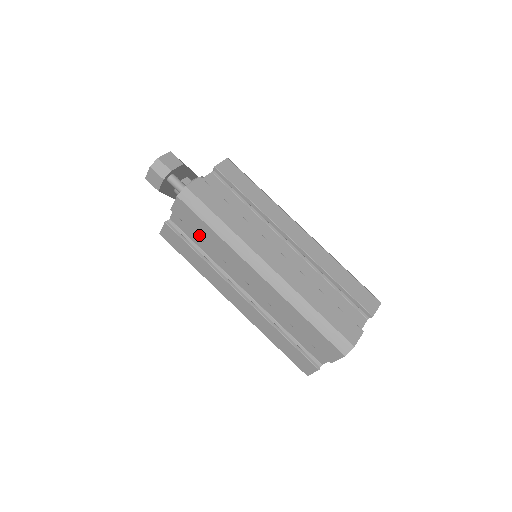
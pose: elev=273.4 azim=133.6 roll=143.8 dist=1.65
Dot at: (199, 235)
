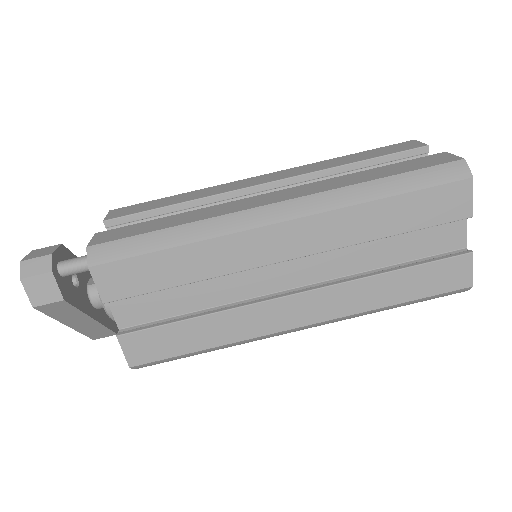
Dot at: (167, 284)
